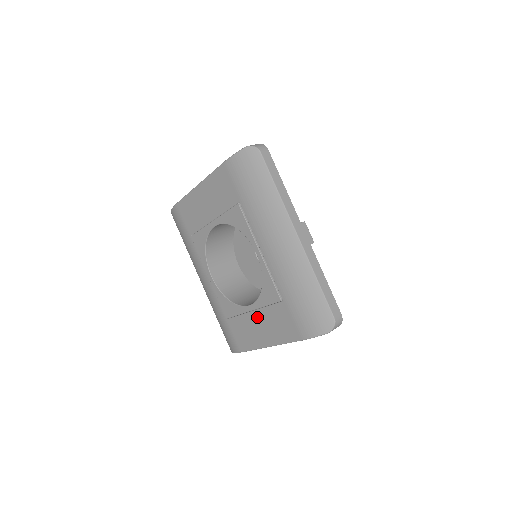
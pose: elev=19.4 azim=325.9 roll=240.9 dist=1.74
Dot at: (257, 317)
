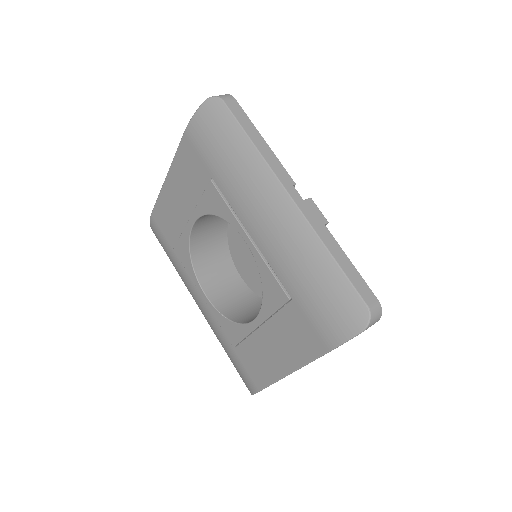
Dot at: (266, 334)
